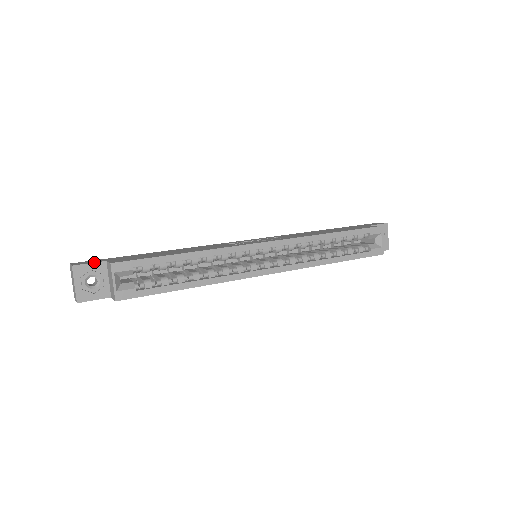
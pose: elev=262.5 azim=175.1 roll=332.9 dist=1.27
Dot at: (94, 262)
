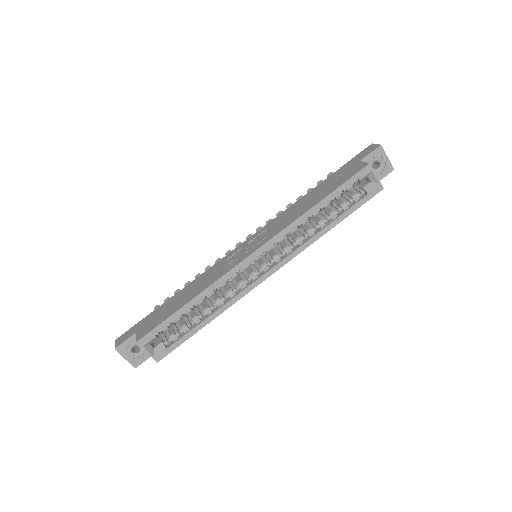
Dot at: (128, 338)
